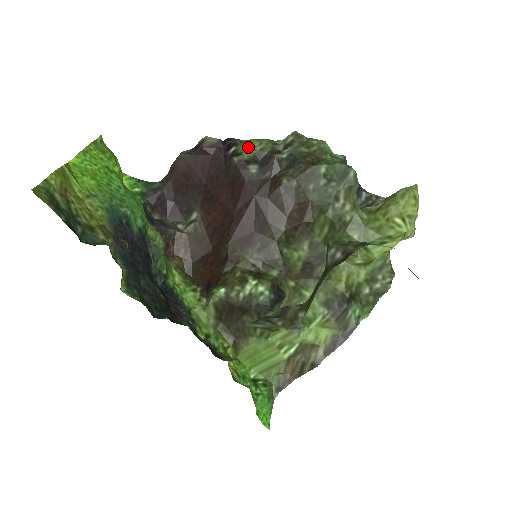
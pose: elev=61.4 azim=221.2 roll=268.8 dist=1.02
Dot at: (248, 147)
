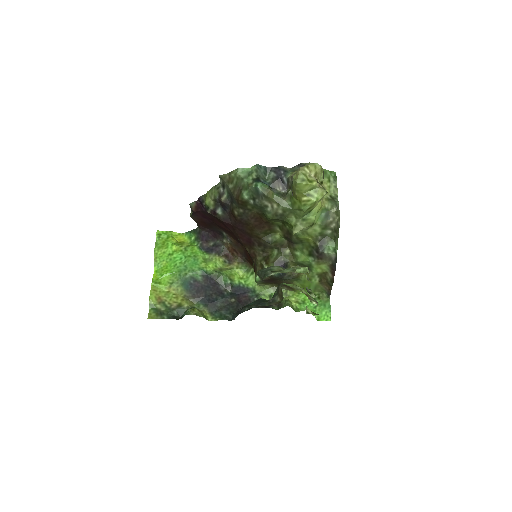
Dot at: (208, 201)
